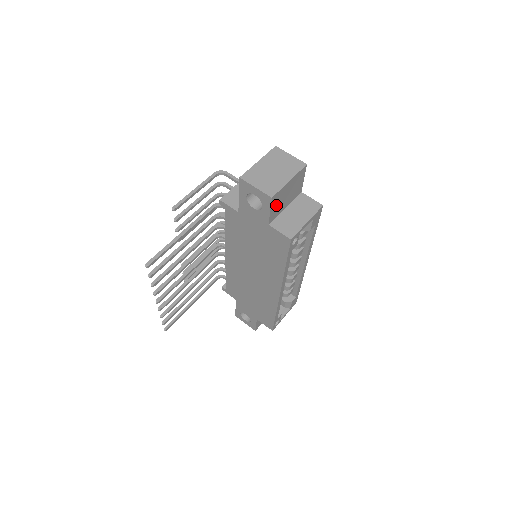
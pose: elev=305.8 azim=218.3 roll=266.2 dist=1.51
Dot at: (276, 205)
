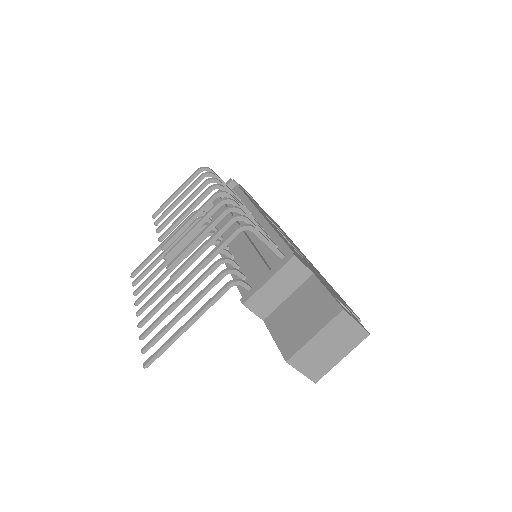
Dot at: occluded
